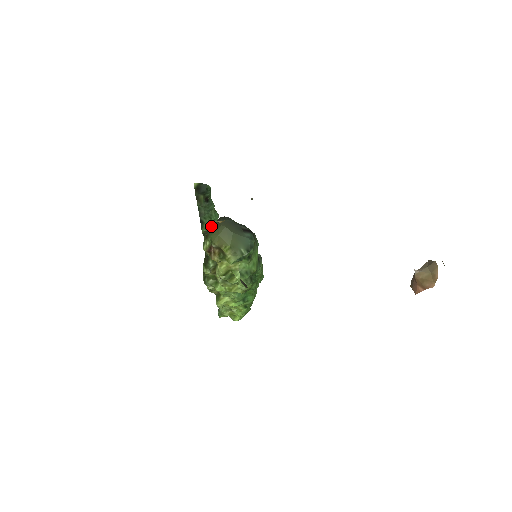
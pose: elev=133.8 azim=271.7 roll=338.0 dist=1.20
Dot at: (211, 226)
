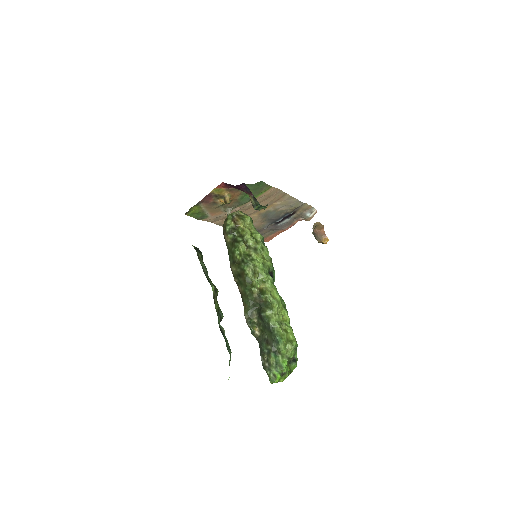
Dot at: (215, 287)
